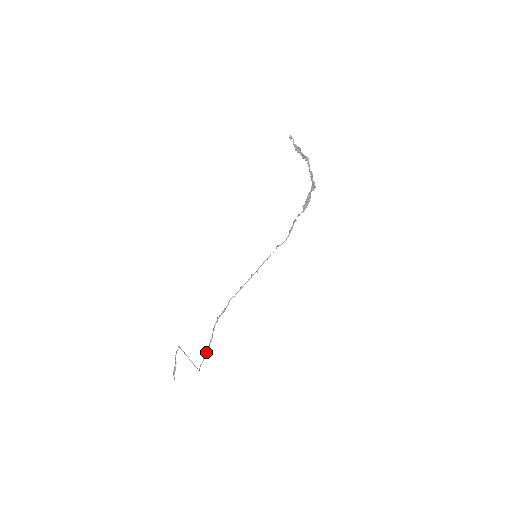
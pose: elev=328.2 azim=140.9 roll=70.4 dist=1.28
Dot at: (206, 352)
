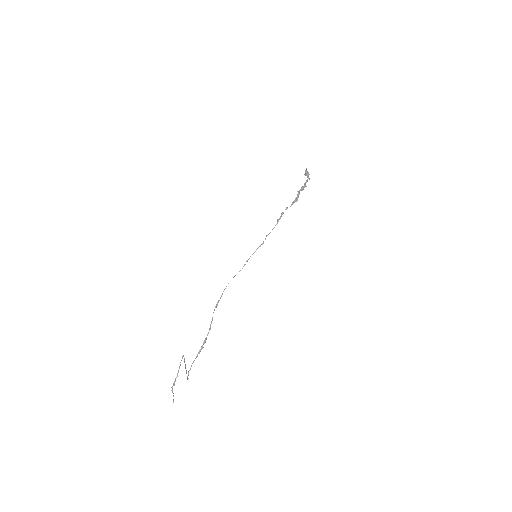
Dot at: (197, 355)
